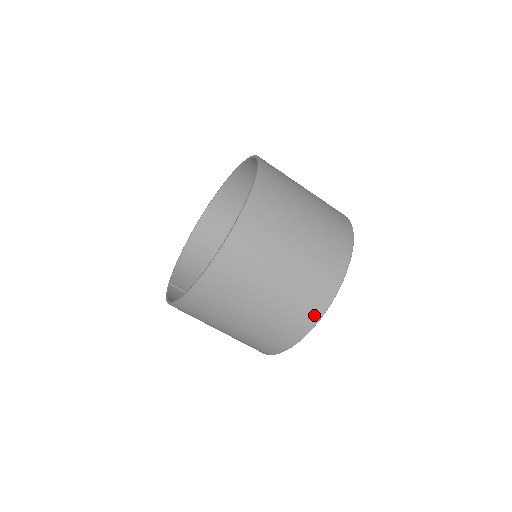
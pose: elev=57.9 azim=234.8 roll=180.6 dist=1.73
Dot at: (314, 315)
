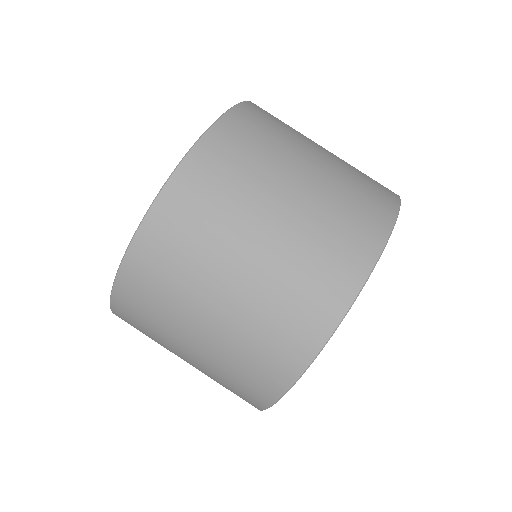
Dot at: (330, 310)
